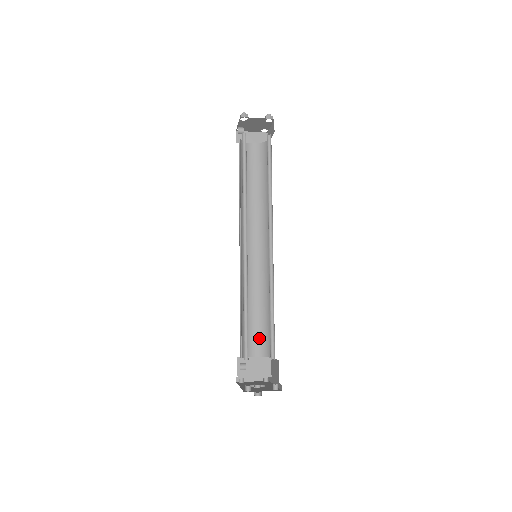
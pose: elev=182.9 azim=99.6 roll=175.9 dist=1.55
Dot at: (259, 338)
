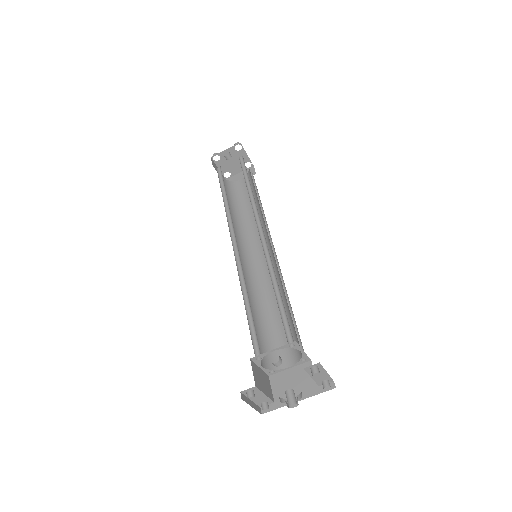
Dot at: (261, 346)
